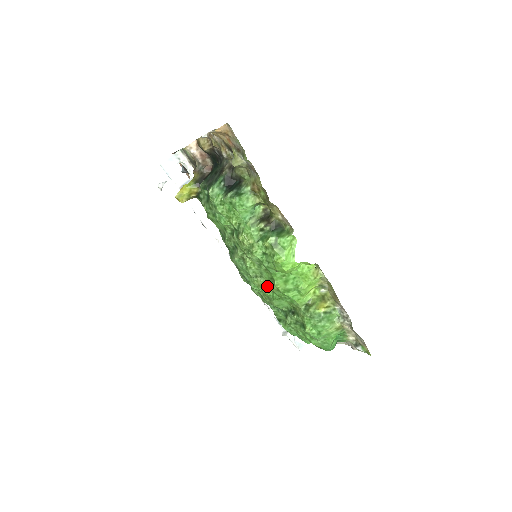
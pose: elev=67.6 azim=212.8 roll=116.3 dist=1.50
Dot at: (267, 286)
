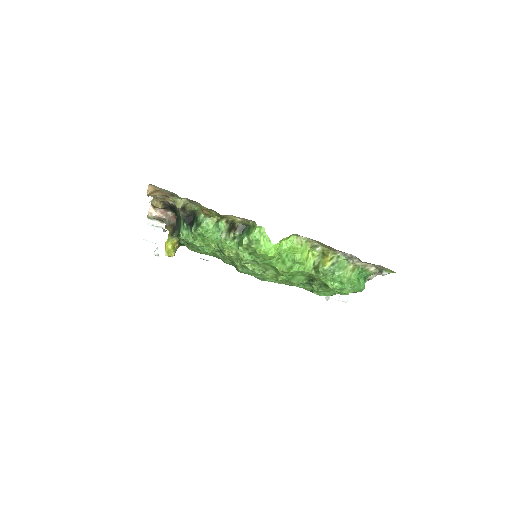
Dot at: (276, 274)
